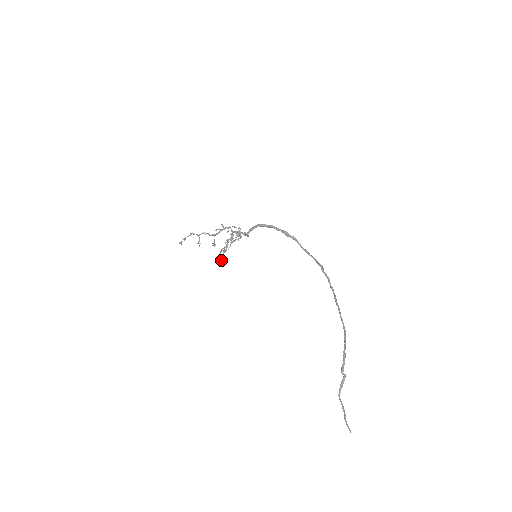
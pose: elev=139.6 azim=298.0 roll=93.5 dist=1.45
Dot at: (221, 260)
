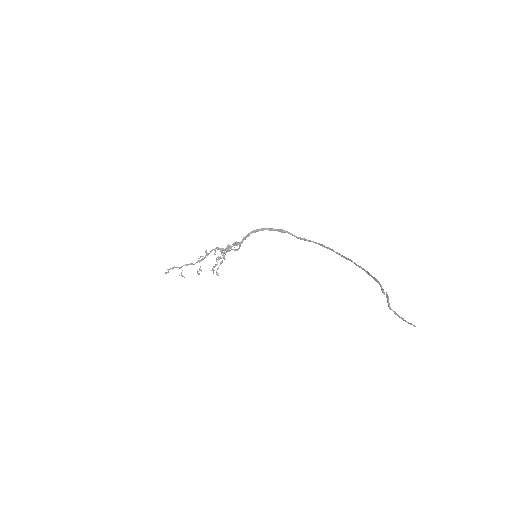
Dot at: (216, 274)
